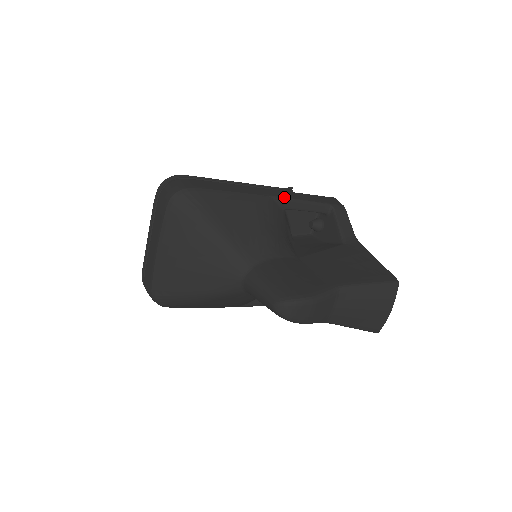
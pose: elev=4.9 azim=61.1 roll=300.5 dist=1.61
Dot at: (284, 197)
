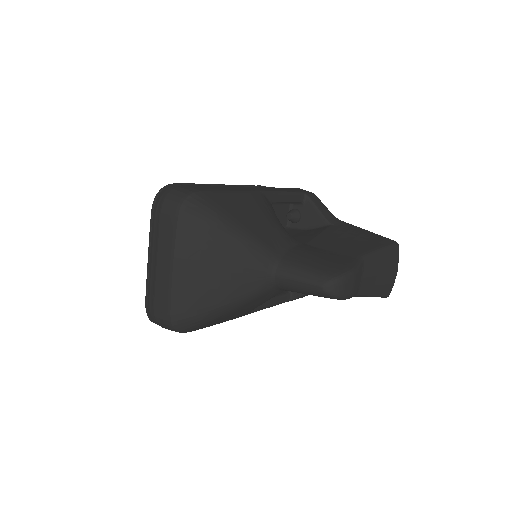
Dot at: (270, 191)
